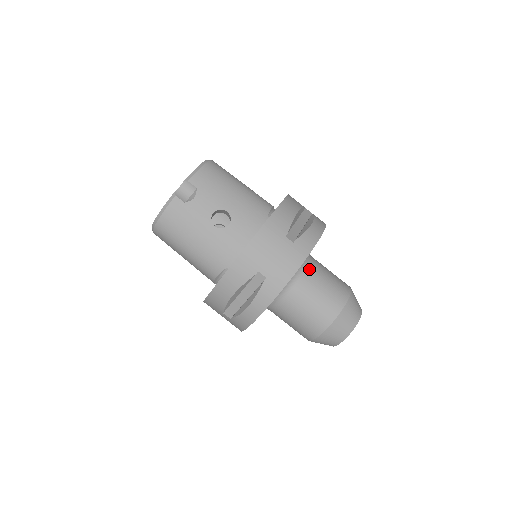
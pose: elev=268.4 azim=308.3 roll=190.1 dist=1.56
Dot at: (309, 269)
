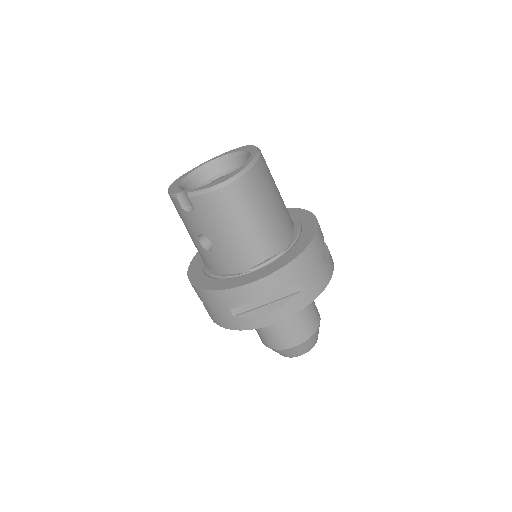
Dot at: occluded
